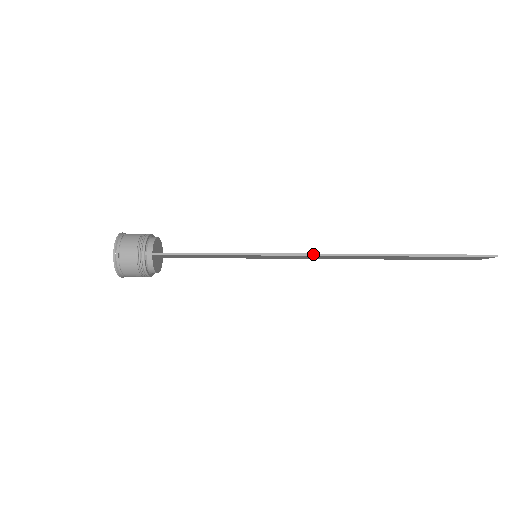
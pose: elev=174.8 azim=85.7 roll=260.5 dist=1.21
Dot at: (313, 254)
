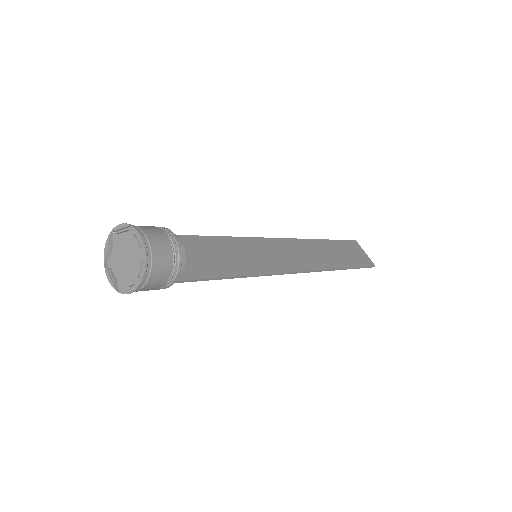
Dot at: (303, 272)
